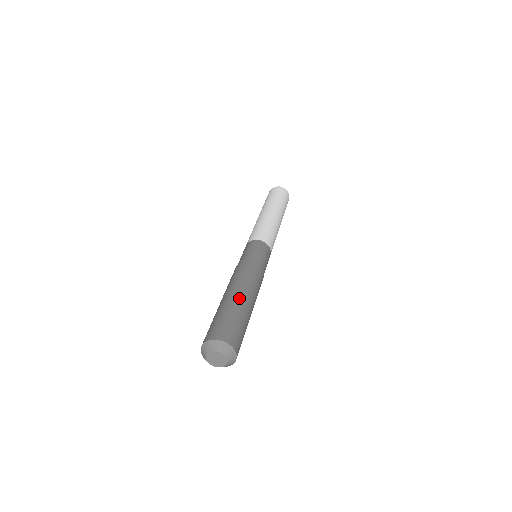
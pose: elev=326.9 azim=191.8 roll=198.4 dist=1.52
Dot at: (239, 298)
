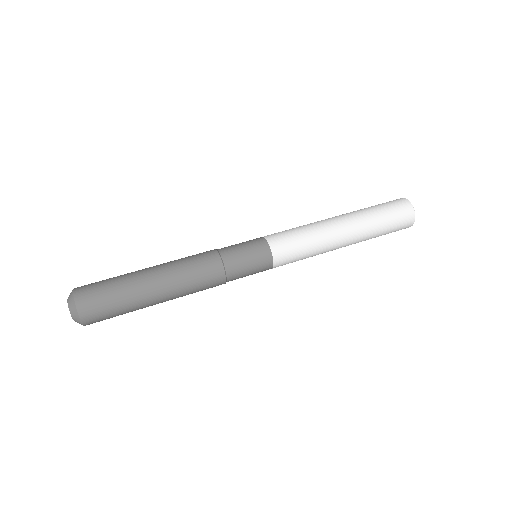
Dot at: (149, 283)
